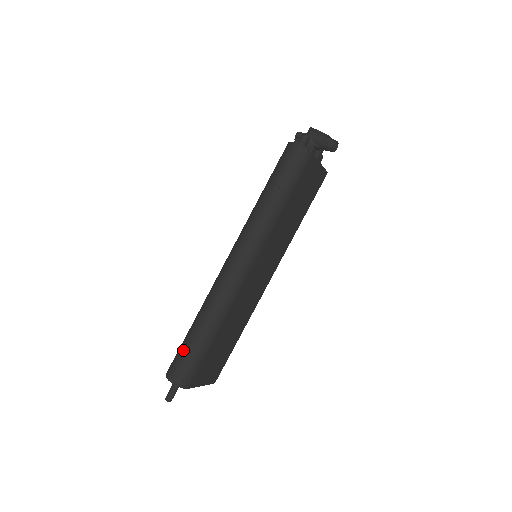
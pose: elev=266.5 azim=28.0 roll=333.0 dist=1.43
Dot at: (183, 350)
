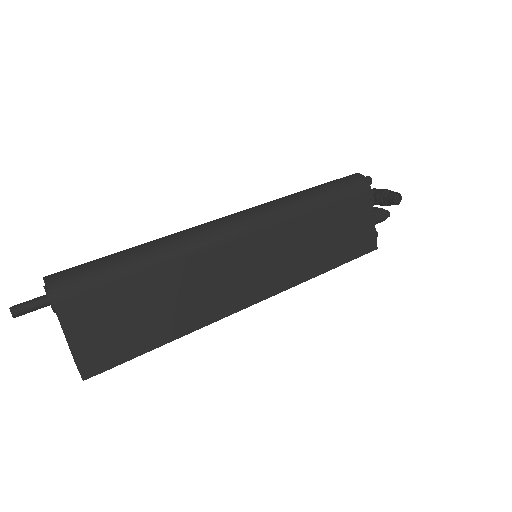
Dot at: (96, 259)
